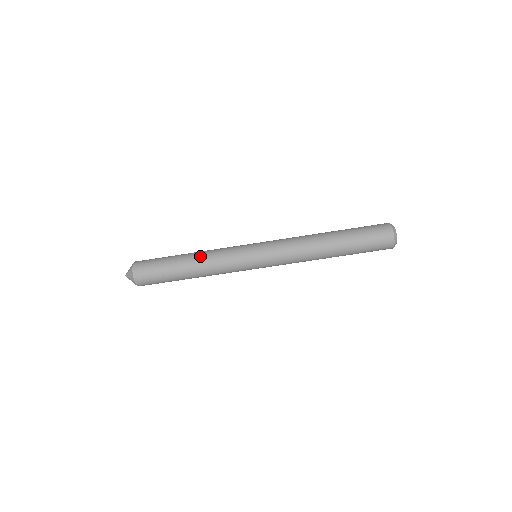
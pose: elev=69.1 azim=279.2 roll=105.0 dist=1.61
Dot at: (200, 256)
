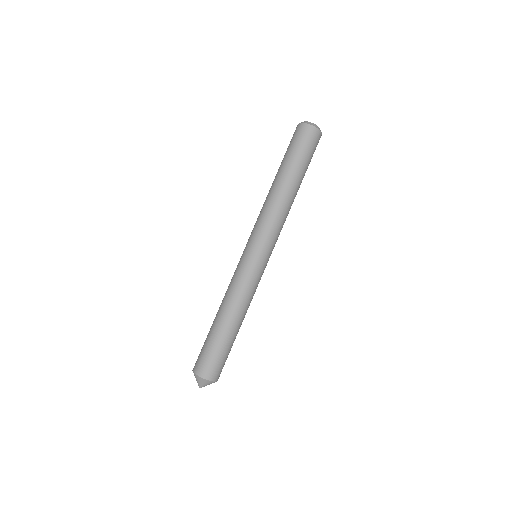
Dot at: occluded
